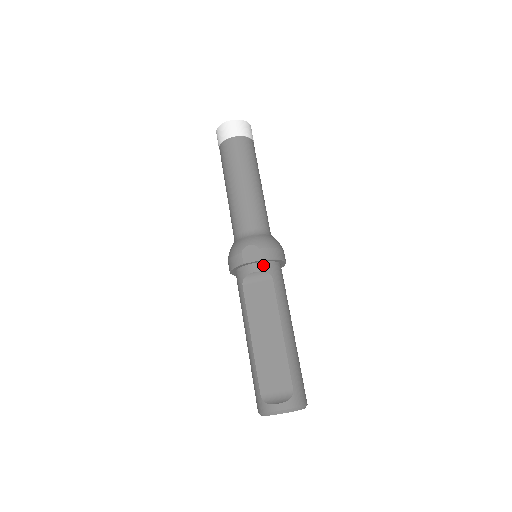
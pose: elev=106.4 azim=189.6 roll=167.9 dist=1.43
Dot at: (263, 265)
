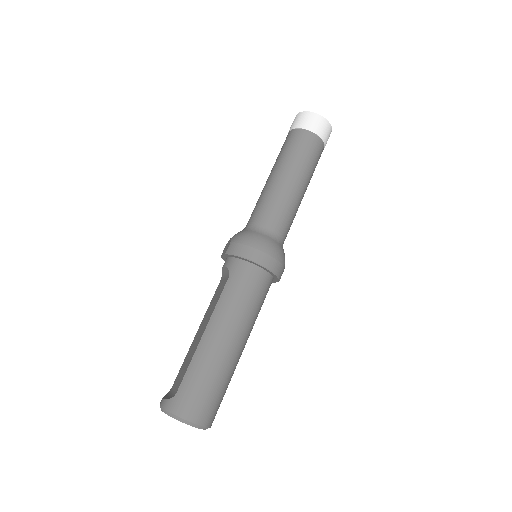
Dot at: (230, 260)
